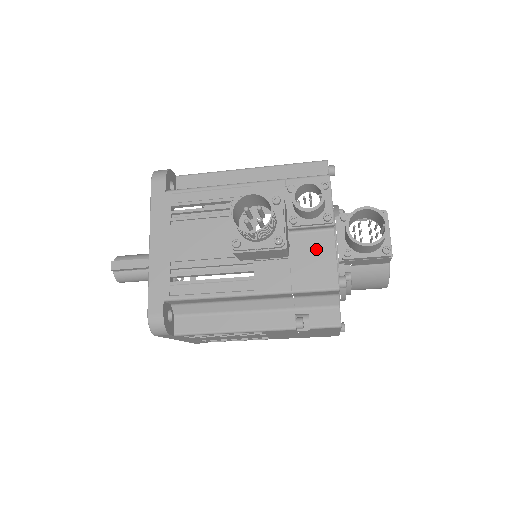
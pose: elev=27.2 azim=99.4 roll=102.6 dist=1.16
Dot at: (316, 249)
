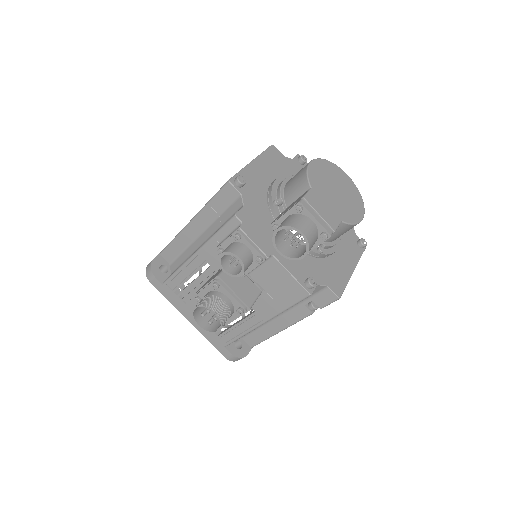
Dot at: (274, 276)
